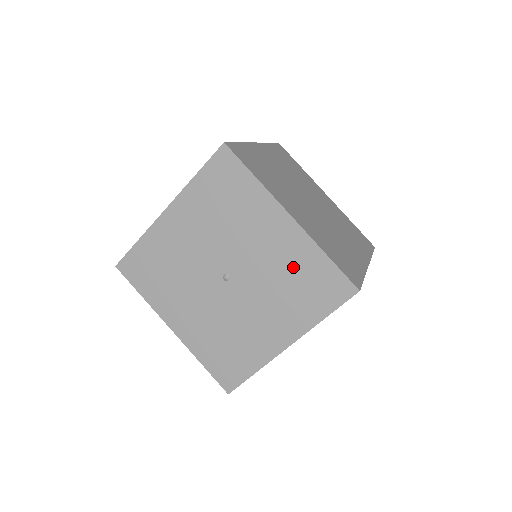
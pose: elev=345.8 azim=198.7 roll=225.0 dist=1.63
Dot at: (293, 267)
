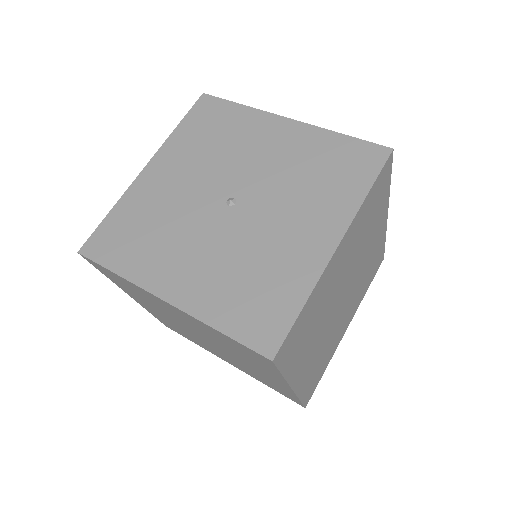
Dot at: (308, 159)
